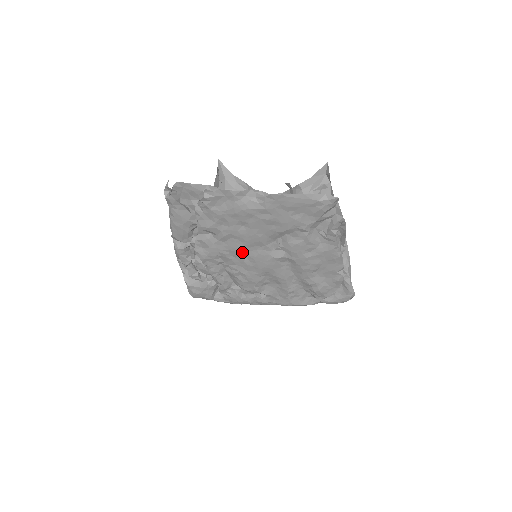
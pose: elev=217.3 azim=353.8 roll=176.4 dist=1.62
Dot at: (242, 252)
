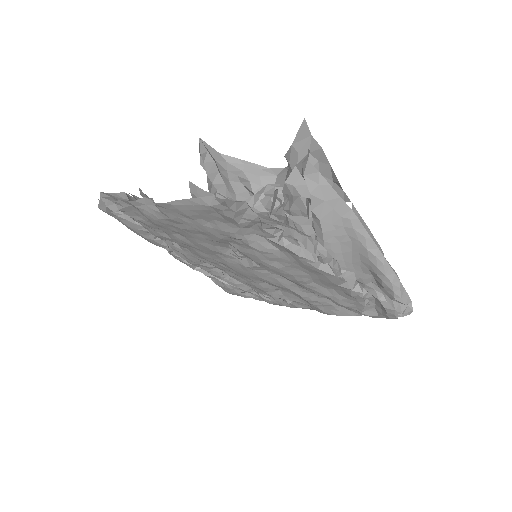
Dot at: (212, 259)
